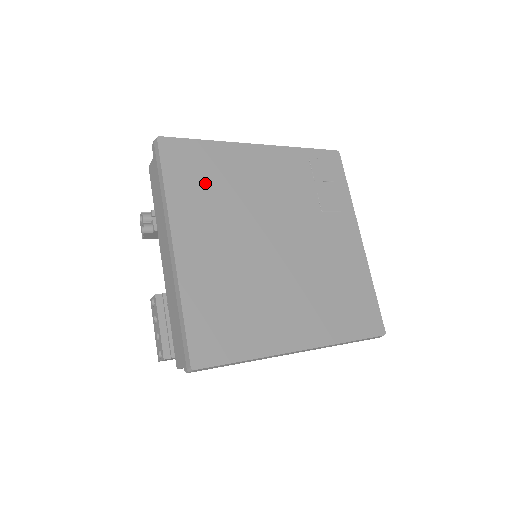
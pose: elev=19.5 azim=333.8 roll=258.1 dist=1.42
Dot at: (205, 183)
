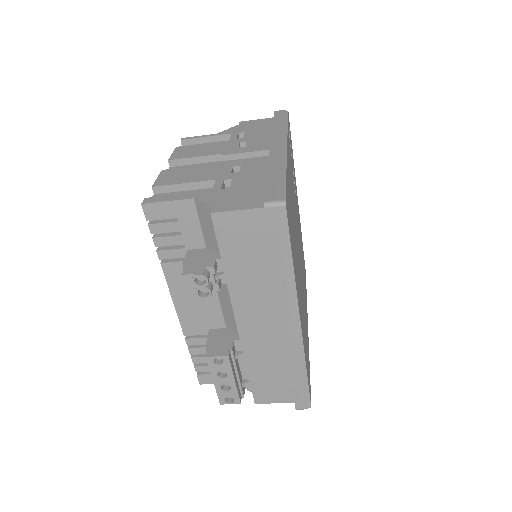
Dot at: occluded
